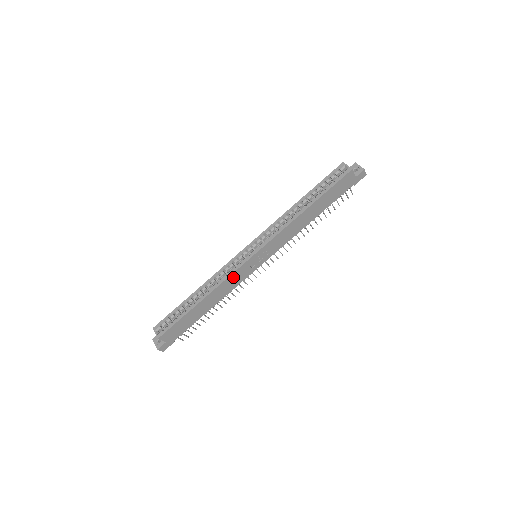
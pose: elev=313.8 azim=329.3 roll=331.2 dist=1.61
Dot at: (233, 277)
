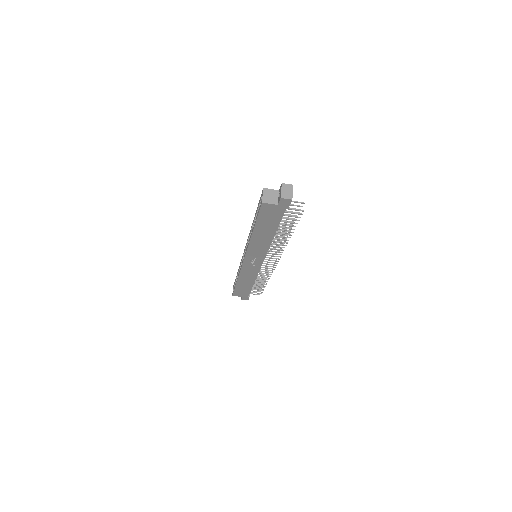
Dot at: (245, 271)
